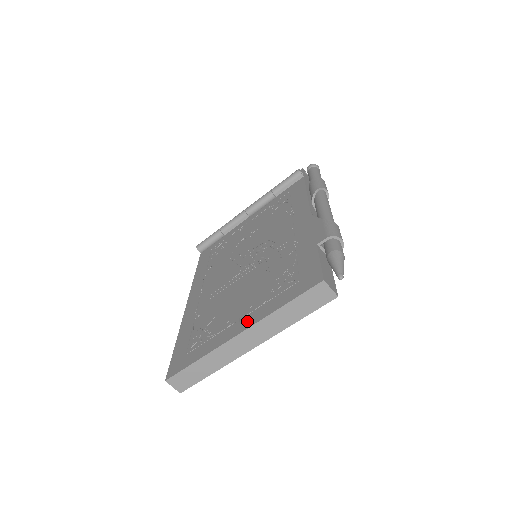
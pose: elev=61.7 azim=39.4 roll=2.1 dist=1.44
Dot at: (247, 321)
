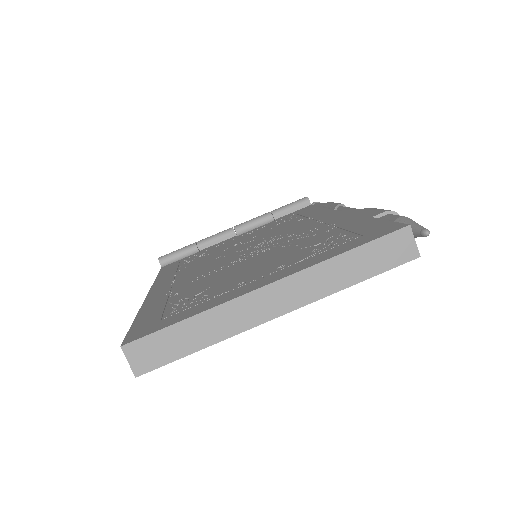
Dot at: (280, 273)
